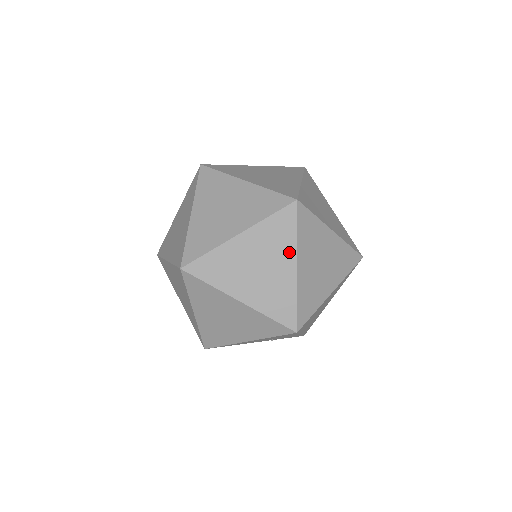
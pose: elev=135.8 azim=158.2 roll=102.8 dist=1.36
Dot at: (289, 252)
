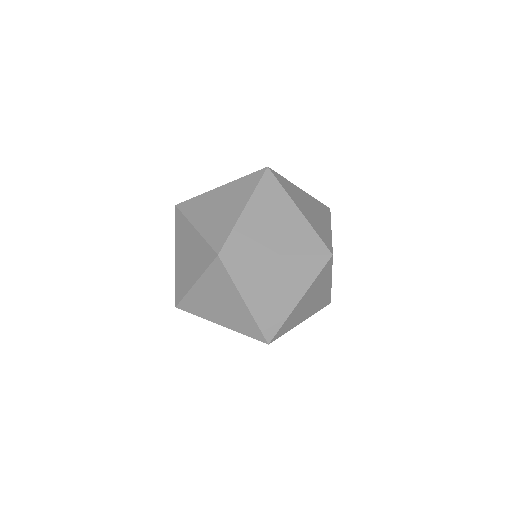
Dot at: (302, 287)
